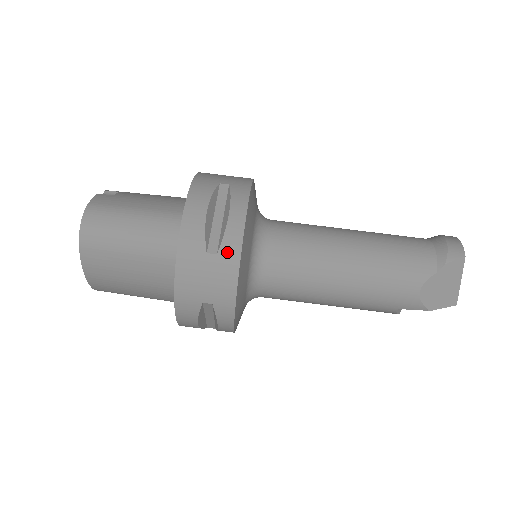
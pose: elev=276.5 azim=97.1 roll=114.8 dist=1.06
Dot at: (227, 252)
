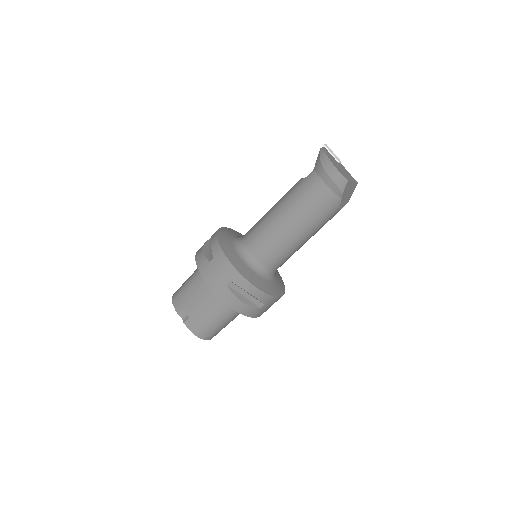
Dot at: (267, 301)
